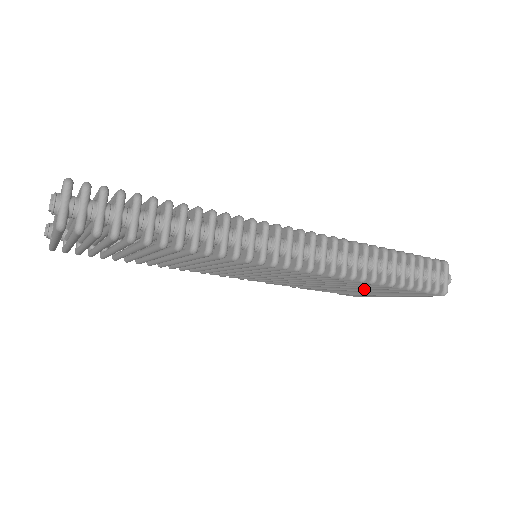
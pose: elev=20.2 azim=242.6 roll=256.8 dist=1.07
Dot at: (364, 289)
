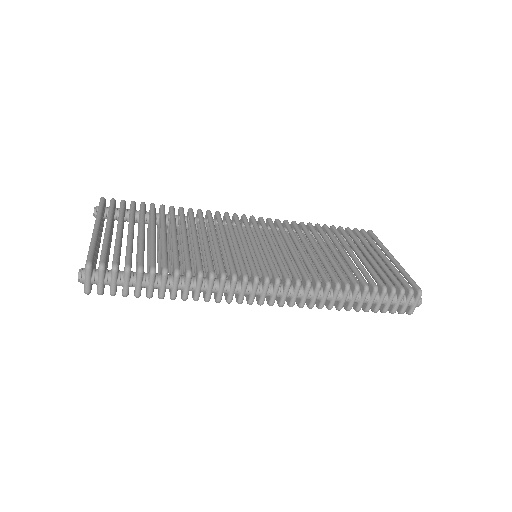
Dot at: occluded
